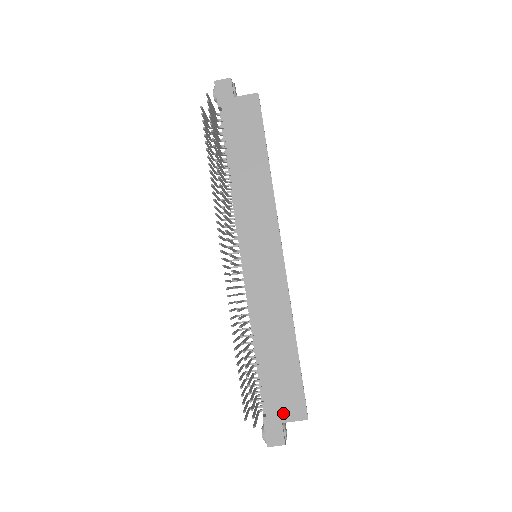
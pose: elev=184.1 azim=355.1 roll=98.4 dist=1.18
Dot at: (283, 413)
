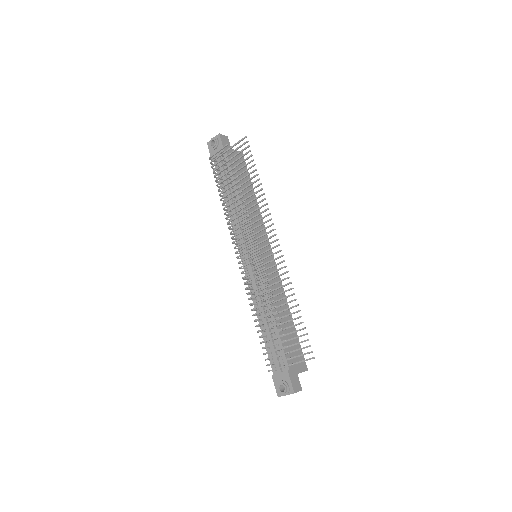
Dot at: (296, 366)
